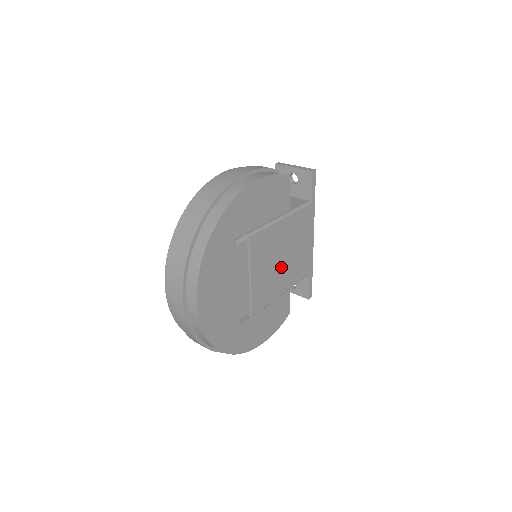
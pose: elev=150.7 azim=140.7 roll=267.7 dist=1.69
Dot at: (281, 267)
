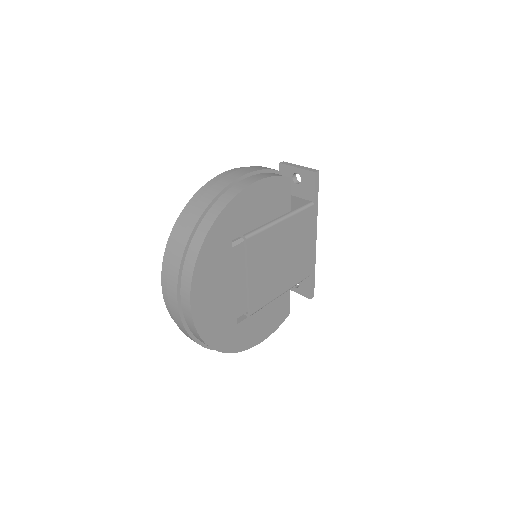
Dot at: (281, 268)
